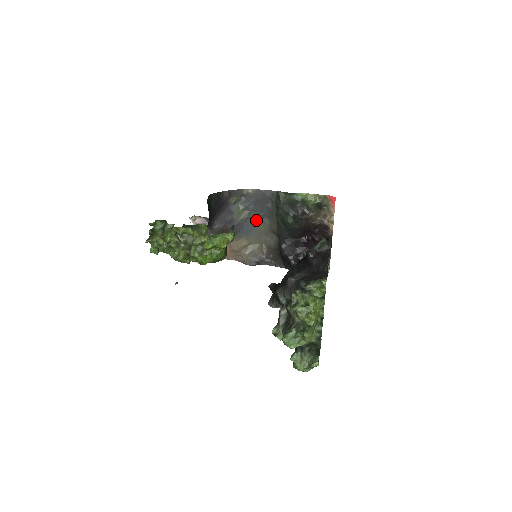
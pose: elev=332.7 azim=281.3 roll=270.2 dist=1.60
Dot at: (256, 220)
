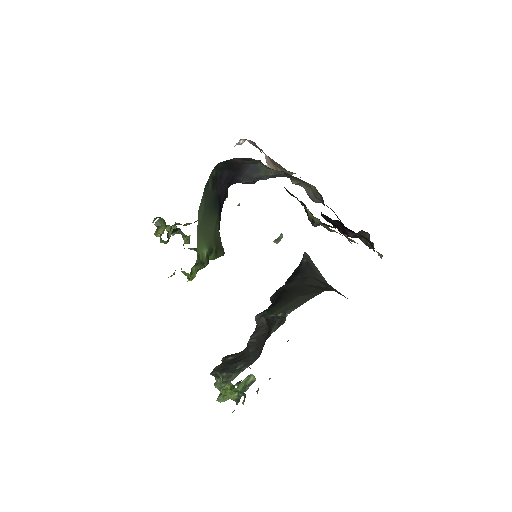
Dot at: occluded
